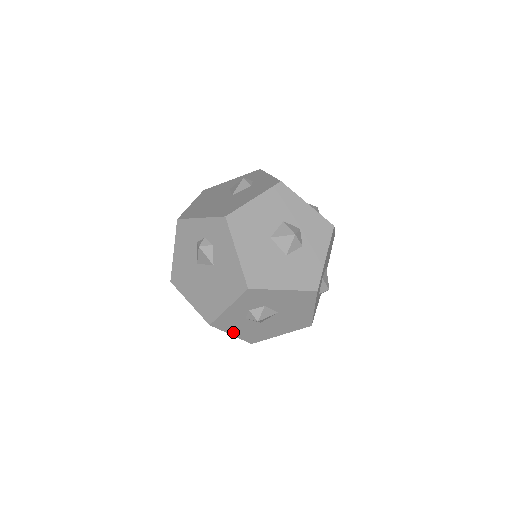
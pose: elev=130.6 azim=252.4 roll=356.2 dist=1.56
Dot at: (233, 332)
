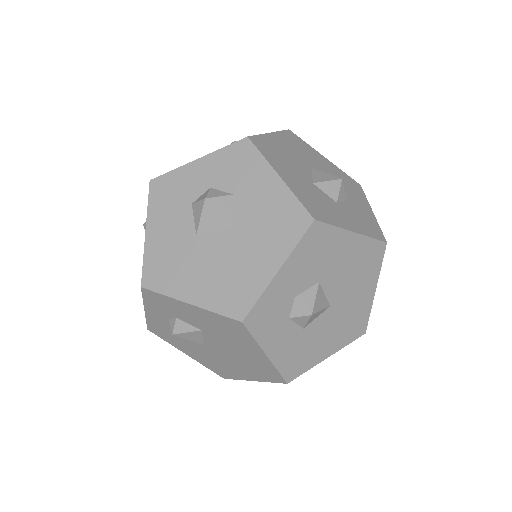
Dot at: (153, 227)
